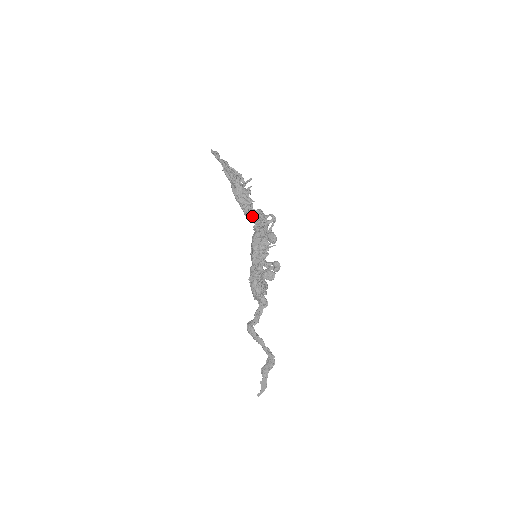
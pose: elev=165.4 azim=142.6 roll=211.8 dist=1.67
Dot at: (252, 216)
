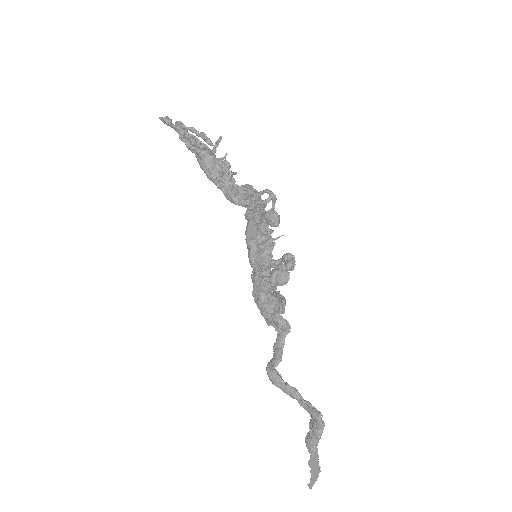
Dot at: (236, 195)
